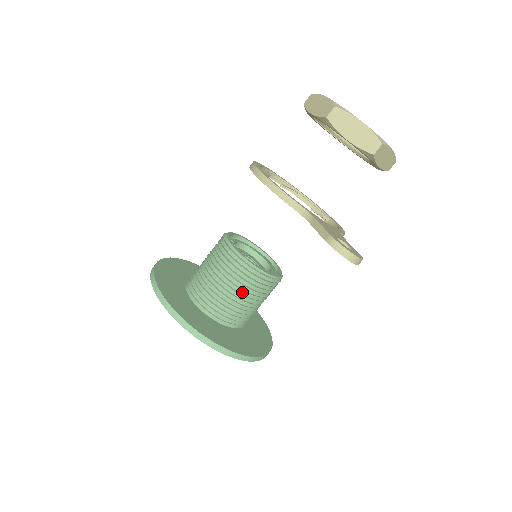
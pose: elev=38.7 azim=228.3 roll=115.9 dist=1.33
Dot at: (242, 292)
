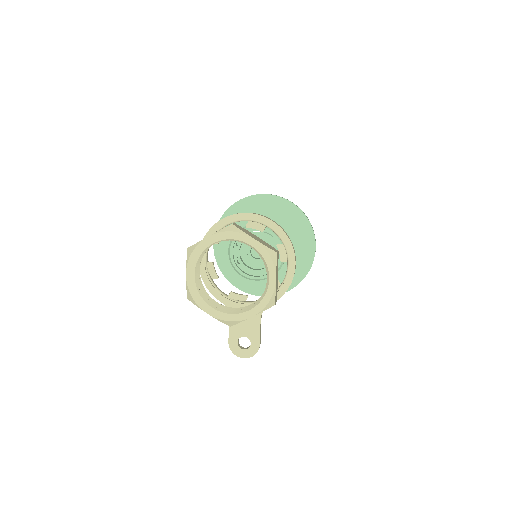
Dot at: occluded
